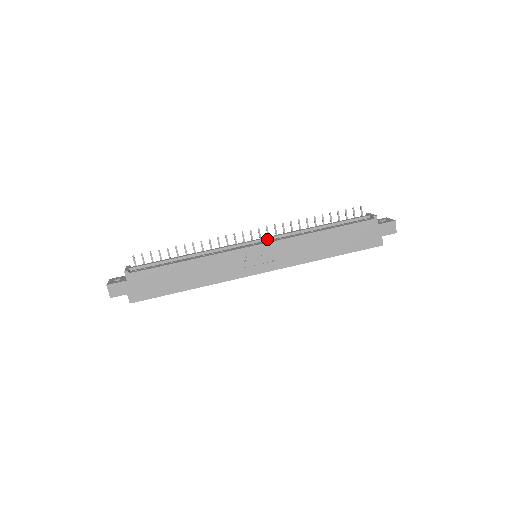
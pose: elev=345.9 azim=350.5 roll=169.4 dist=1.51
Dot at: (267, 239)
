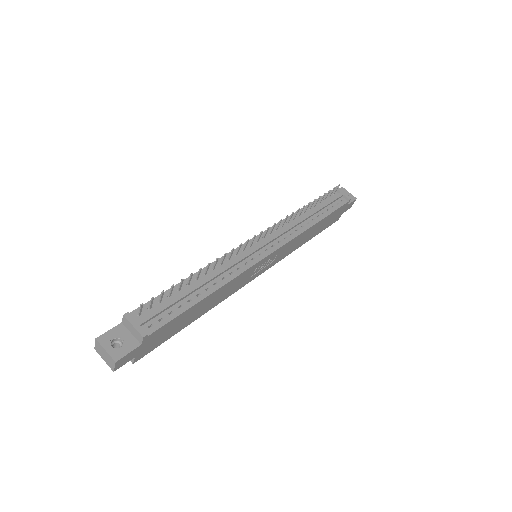
Dot at: (275, 239)
